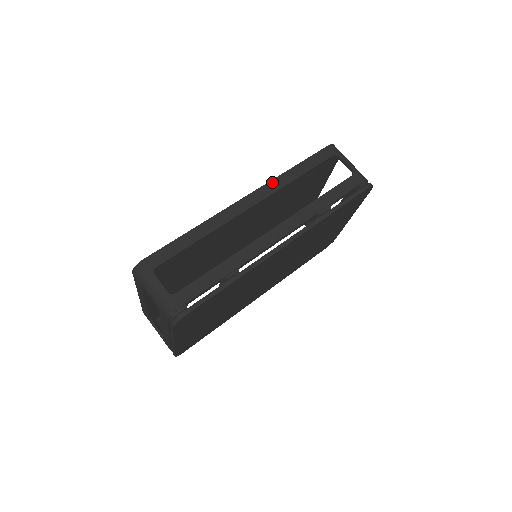
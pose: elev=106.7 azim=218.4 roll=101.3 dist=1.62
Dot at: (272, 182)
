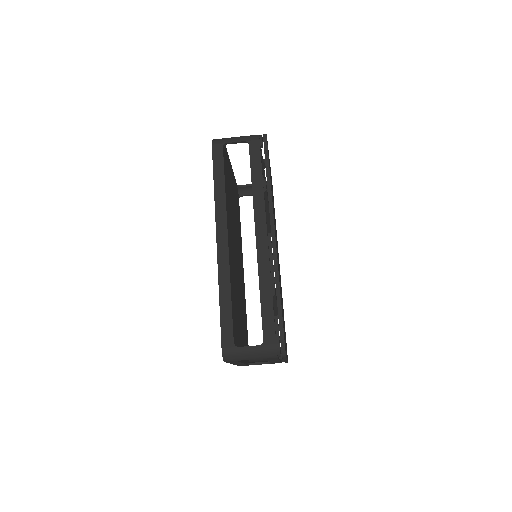
Dot at: (217, 211)
